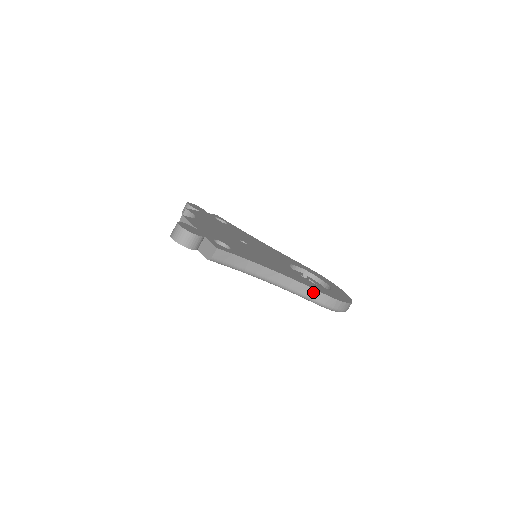
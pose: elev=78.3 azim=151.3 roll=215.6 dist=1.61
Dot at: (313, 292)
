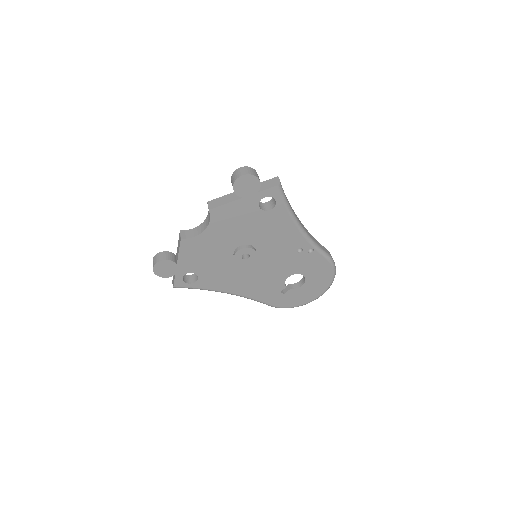
Dot at: (321, 246)
